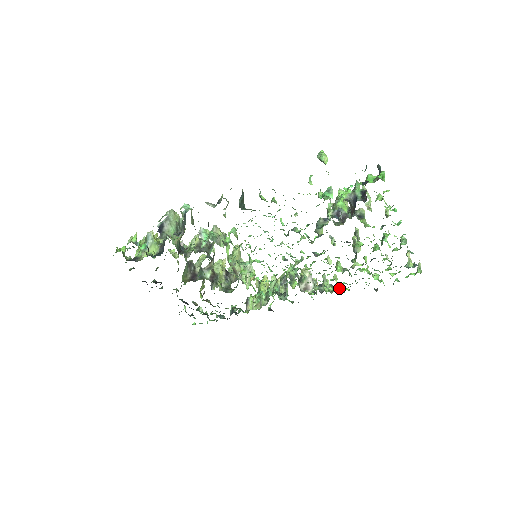
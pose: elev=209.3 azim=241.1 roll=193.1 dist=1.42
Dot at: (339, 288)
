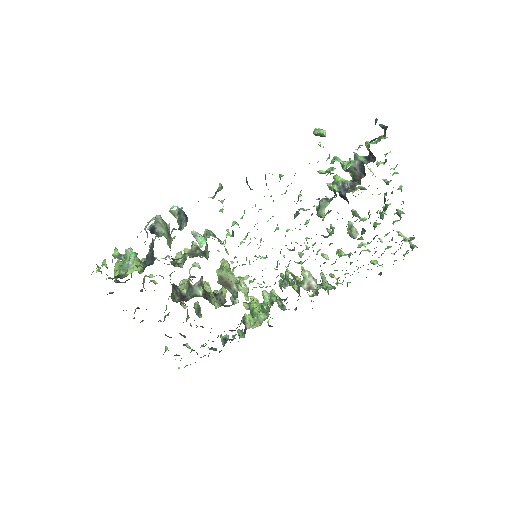
Dot at: (340, 283)
